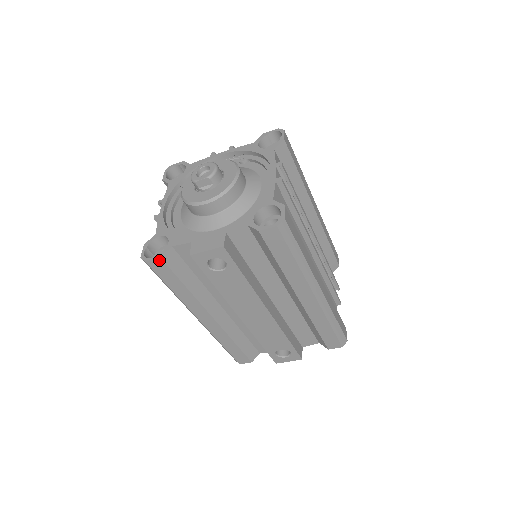
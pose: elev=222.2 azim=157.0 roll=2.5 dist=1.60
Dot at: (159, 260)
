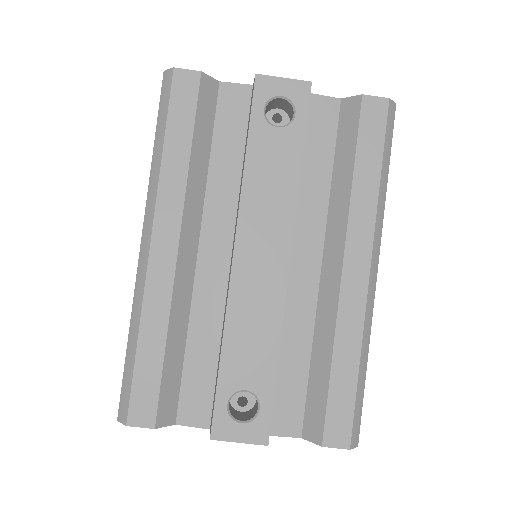
Dot at: (195, 76)
